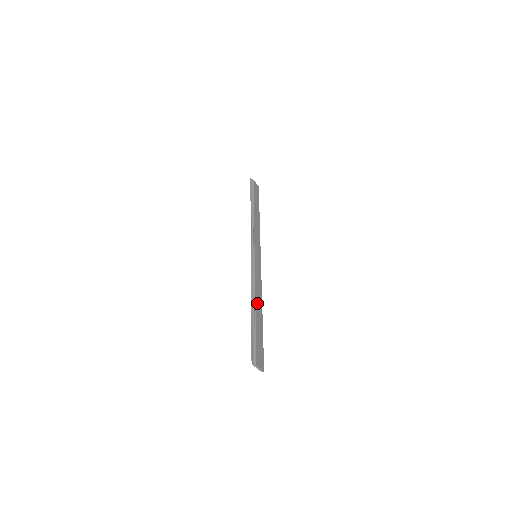
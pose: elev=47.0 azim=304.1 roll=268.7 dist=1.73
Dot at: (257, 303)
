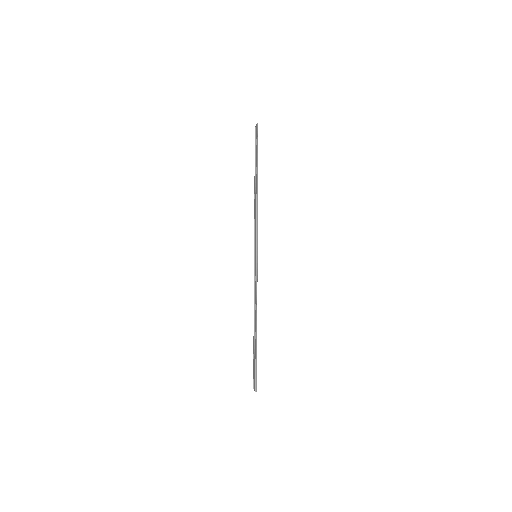
Dot at: occluded
